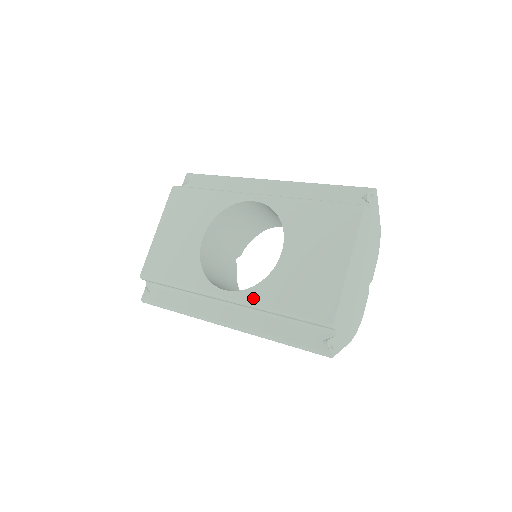
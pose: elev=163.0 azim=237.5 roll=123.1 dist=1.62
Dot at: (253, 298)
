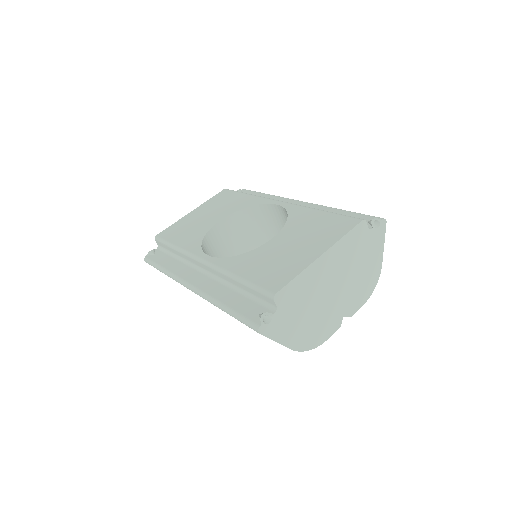
Dot at: (225, 264)
